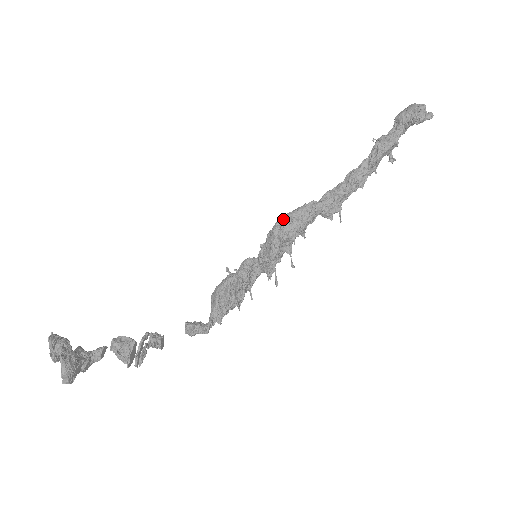
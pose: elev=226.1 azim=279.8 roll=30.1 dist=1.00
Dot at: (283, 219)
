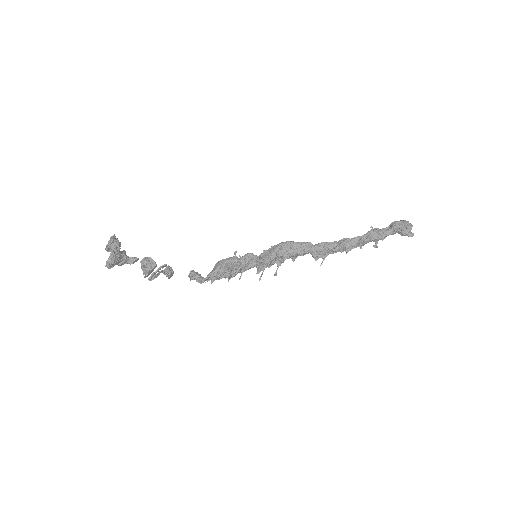
Dot at: (285, 243)
